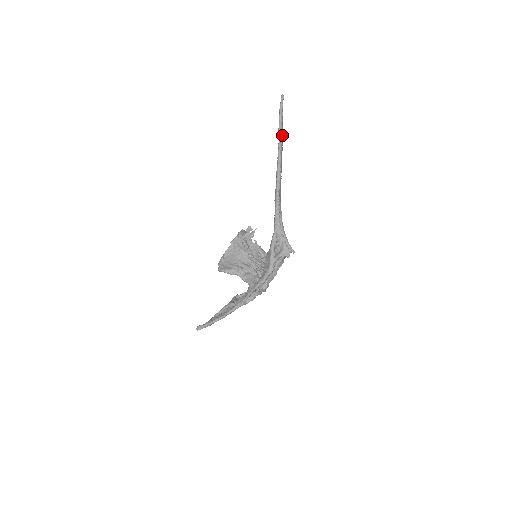
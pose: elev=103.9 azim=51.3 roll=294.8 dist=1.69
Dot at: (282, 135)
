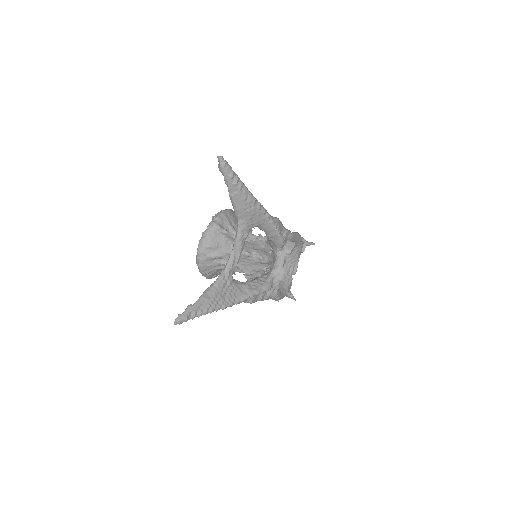
Dot at: occluded
